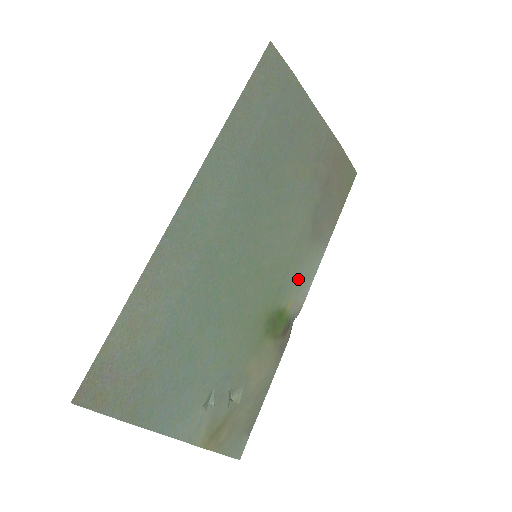
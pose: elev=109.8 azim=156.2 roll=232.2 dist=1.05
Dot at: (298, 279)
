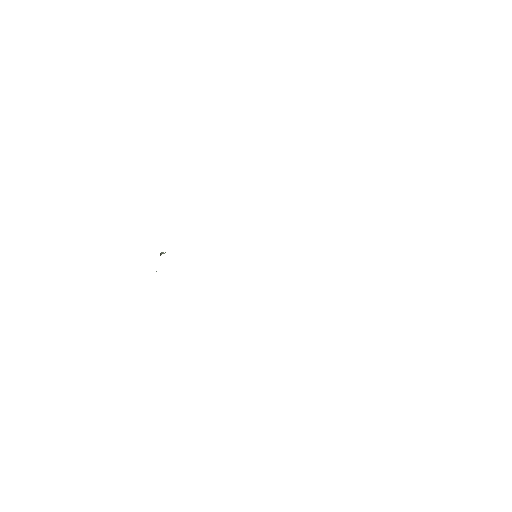
Dot at: occluded
